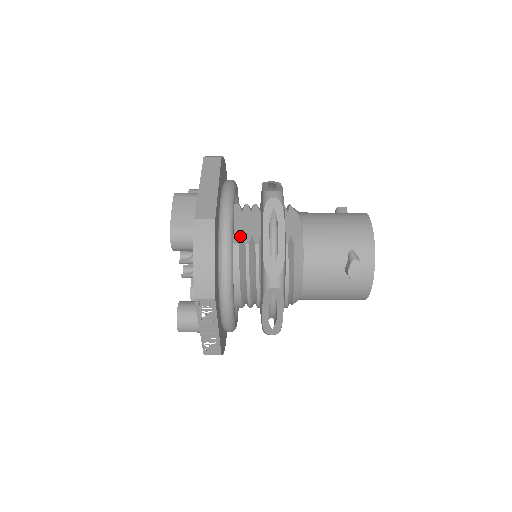
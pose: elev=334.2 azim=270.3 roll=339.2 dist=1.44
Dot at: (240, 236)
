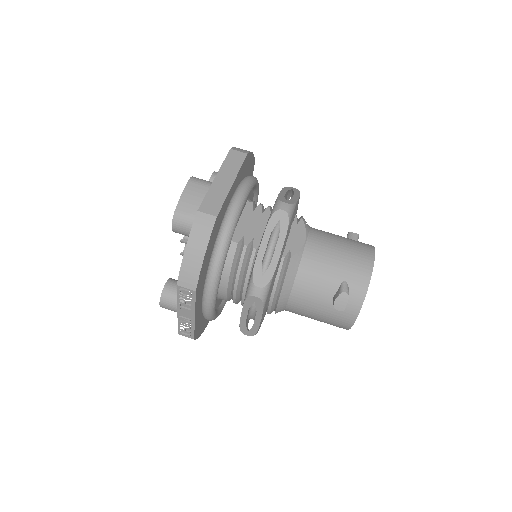
Dot at: (242, 236)
